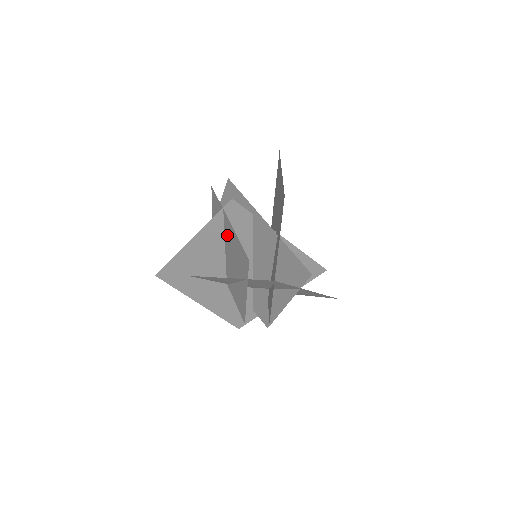
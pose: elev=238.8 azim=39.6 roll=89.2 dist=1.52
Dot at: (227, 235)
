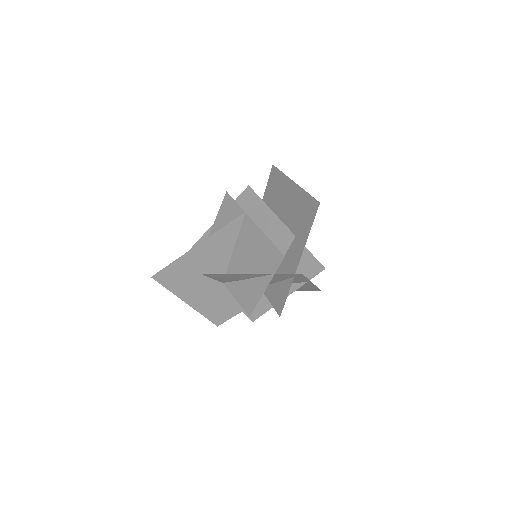
Dot at: (244, 236)
